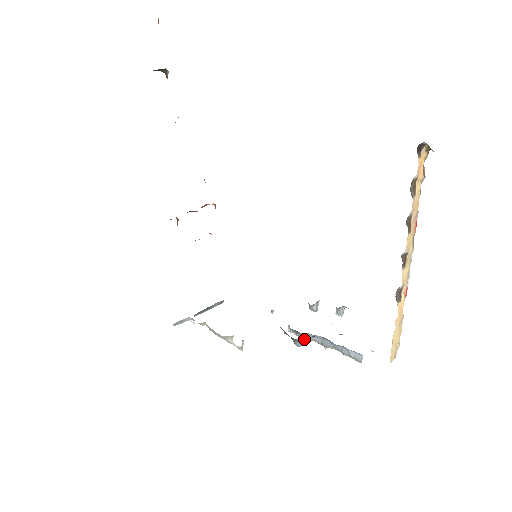
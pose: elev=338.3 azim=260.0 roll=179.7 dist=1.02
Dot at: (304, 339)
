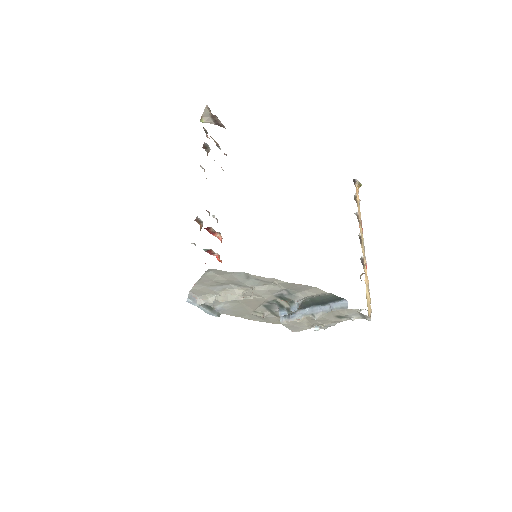
Dot at: (298, 306)
